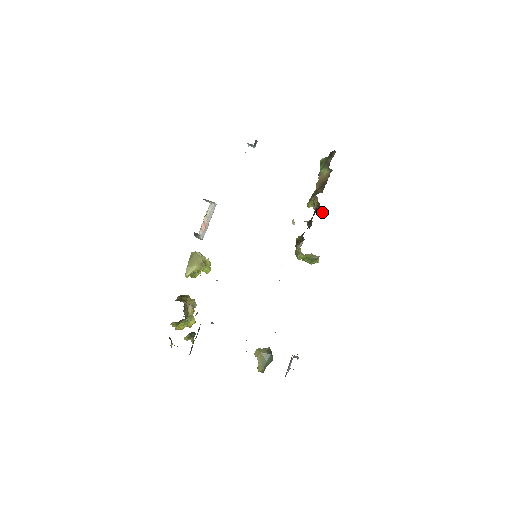
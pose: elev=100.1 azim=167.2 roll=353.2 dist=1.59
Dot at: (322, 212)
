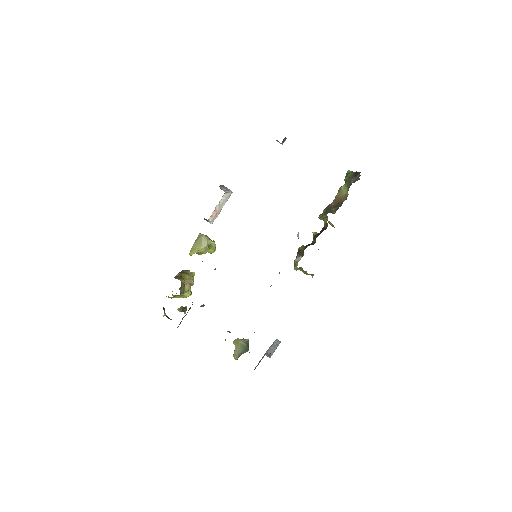
Dot at: (333, 226)
